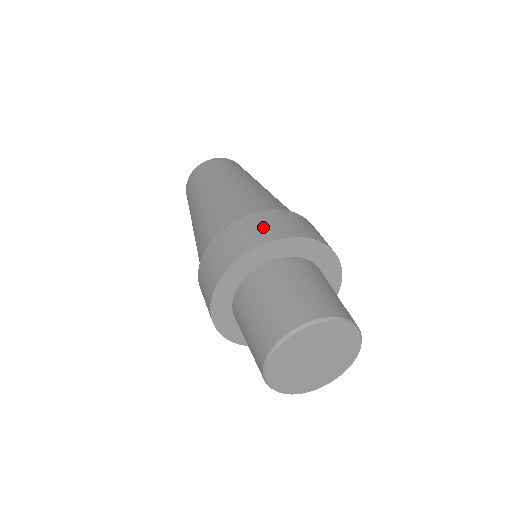
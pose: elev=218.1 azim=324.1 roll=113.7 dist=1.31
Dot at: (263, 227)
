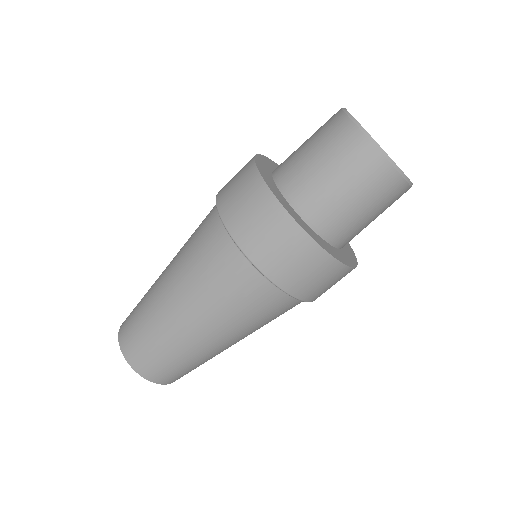
Dot at: occluded
